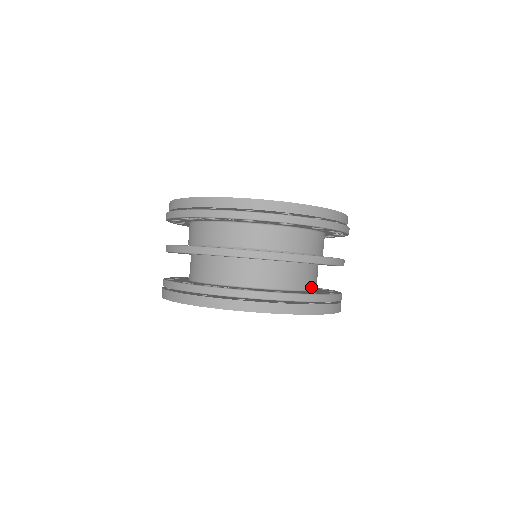
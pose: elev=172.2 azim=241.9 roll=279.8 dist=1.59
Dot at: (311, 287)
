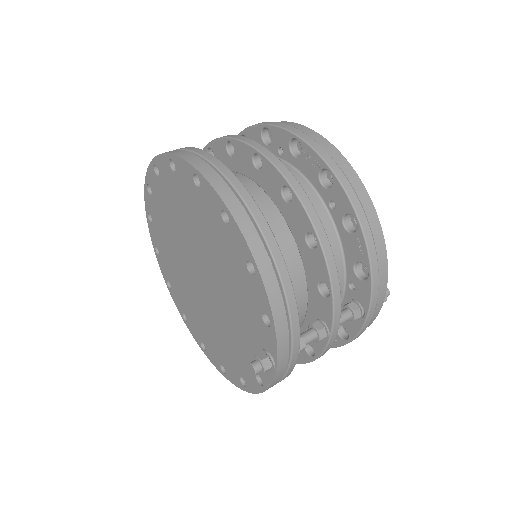
Dot at: occluded
